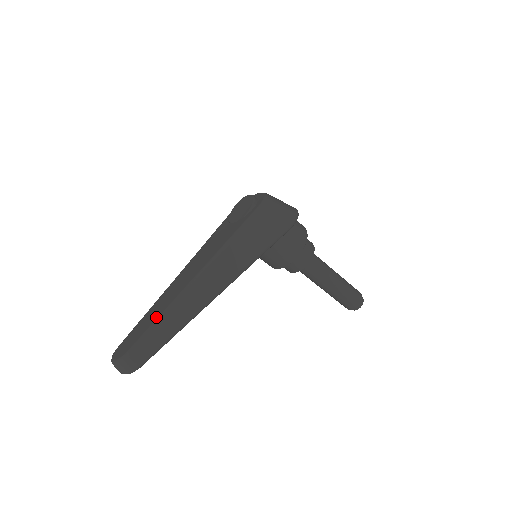
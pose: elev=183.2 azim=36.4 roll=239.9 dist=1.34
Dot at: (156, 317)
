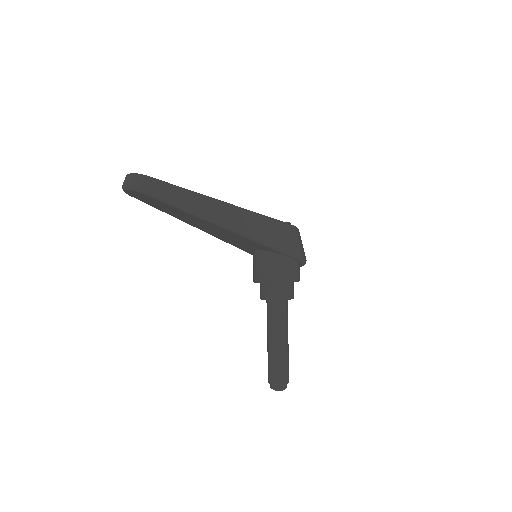
Dot at: (179, 187)
